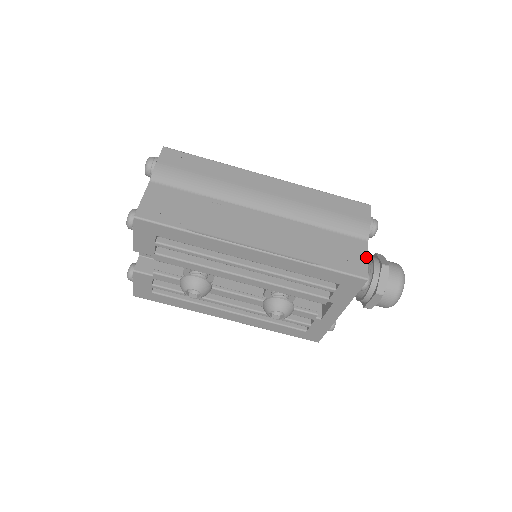
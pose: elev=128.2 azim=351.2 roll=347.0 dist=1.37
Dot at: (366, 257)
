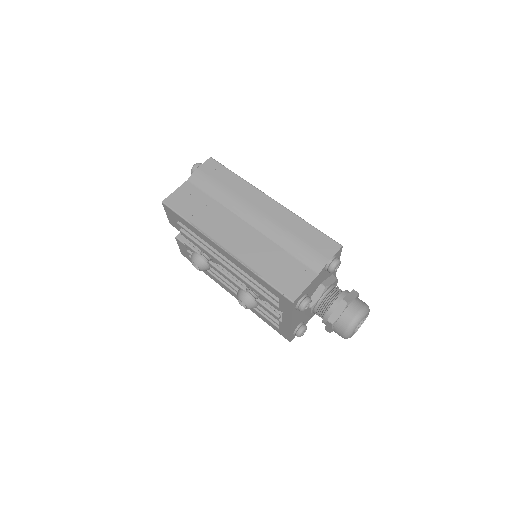
Dot at: (306, 286)
